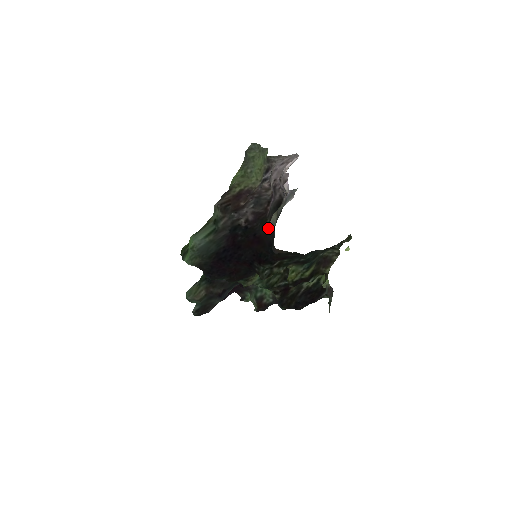
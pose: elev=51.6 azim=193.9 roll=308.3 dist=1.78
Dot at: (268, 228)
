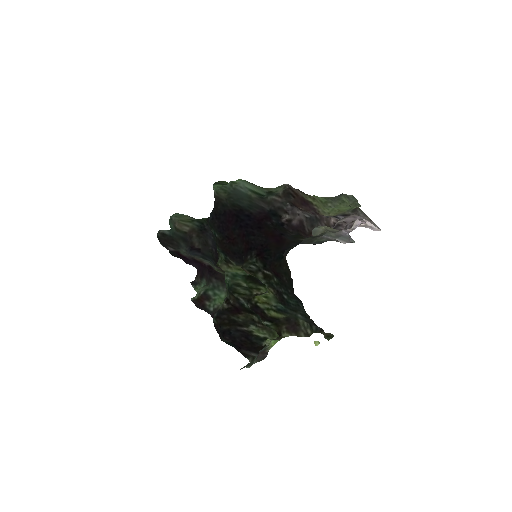
Dot at: (297, 242)
